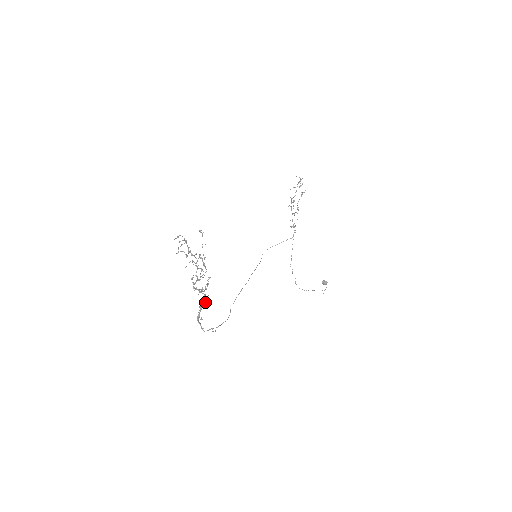
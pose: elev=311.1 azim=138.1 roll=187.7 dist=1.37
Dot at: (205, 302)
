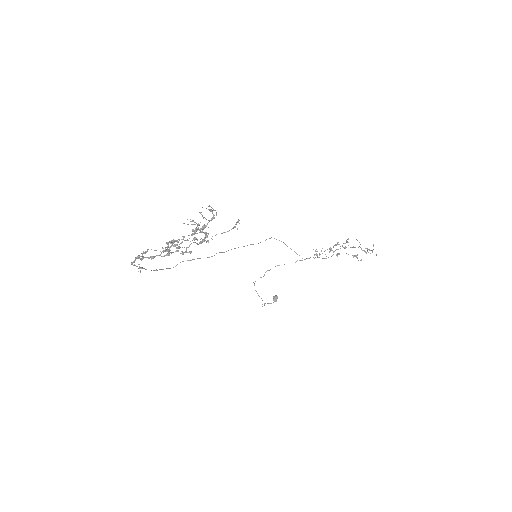
Dot at: occluded
